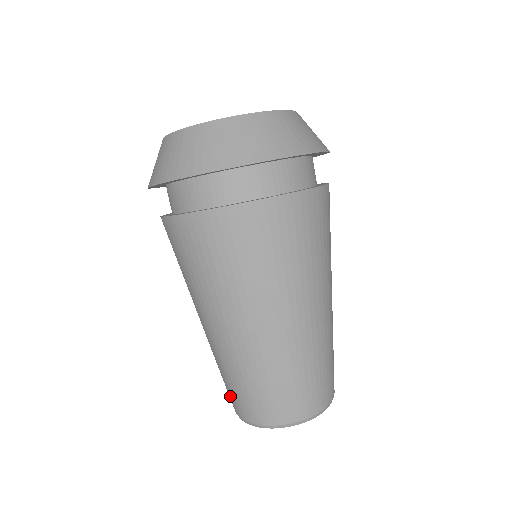
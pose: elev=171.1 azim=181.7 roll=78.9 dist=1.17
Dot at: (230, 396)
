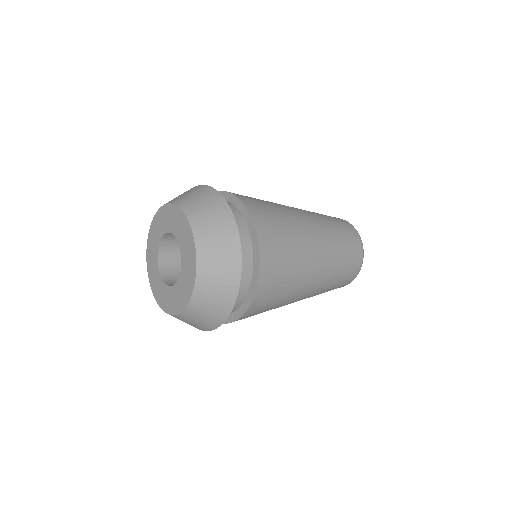
Dot at: occluded
